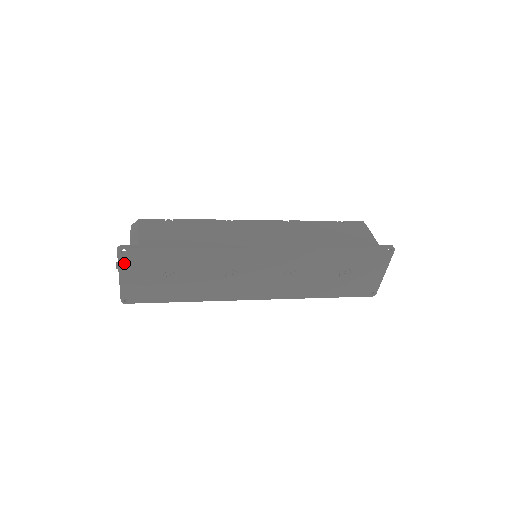
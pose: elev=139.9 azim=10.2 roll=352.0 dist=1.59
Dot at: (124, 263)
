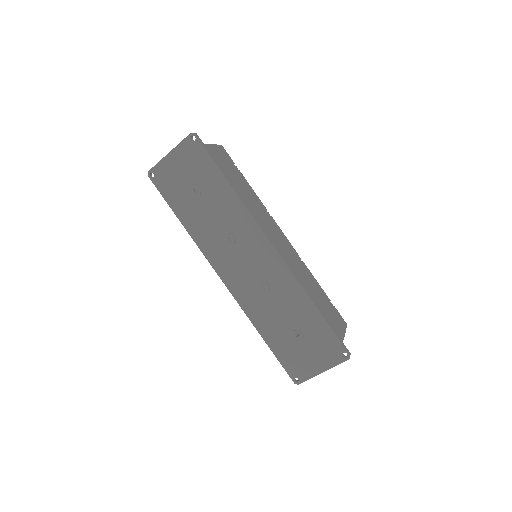
Dot at: (184, 147)
